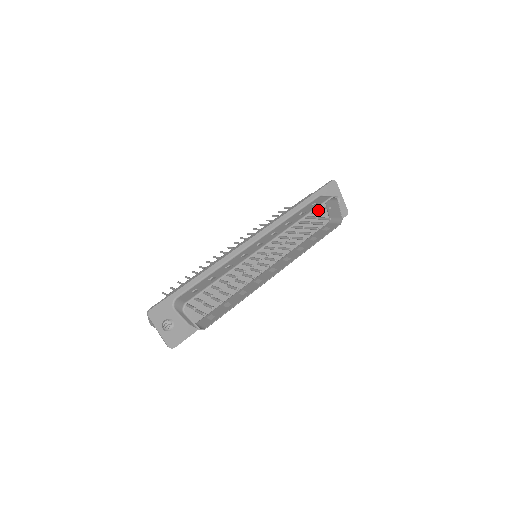
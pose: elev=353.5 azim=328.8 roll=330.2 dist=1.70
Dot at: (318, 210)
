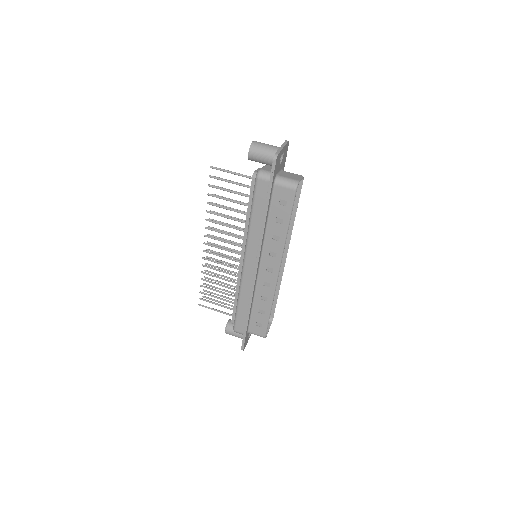
Dot at: occluded
